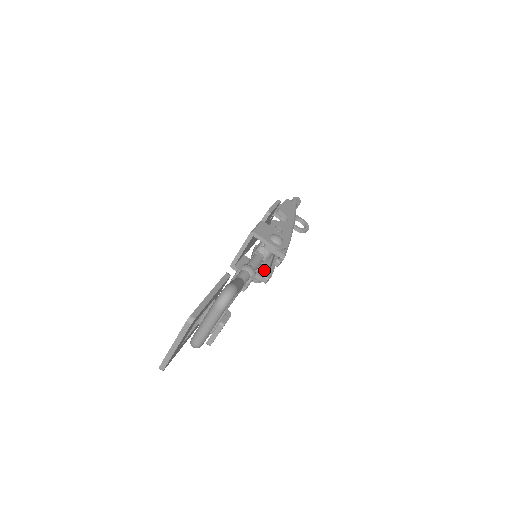
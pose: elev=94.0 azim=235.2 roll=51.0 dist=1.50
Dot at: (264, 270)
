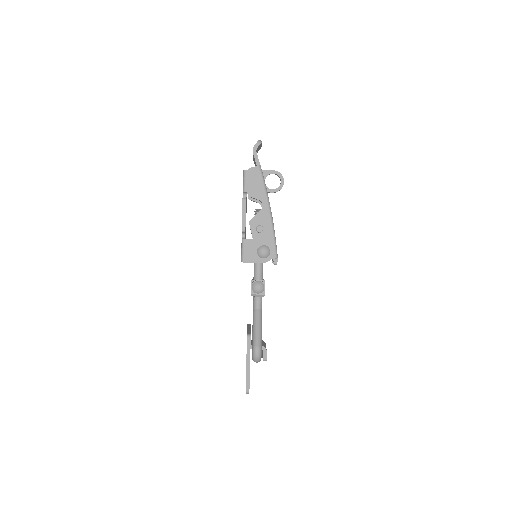
Dot at: occluded
